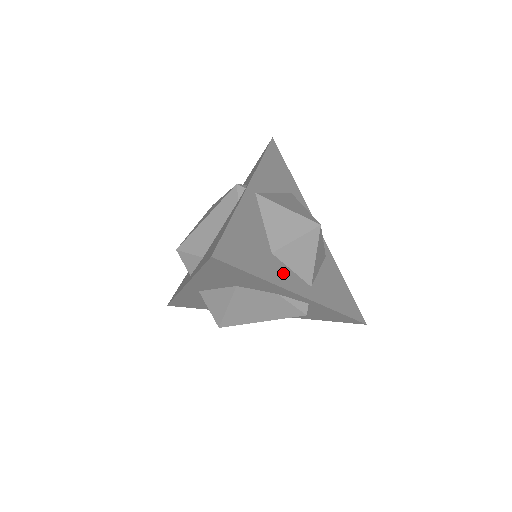
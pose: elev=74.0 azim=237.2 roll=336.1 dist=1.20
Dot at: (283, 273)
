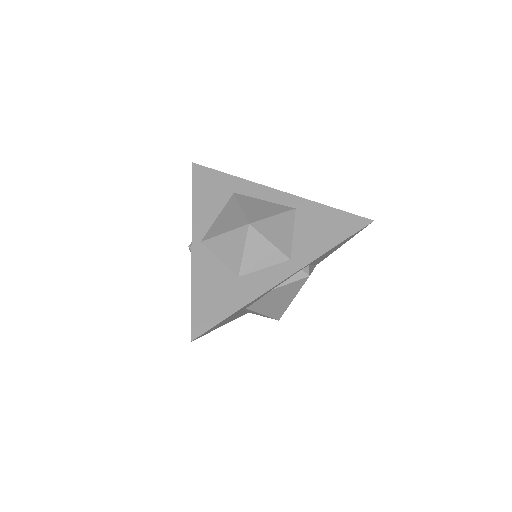
Dot at: (257, 281)
